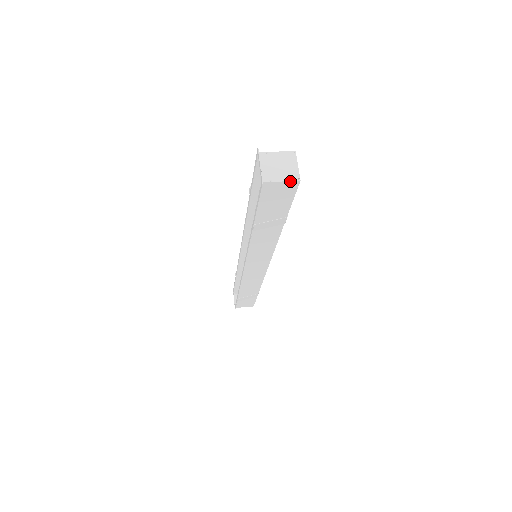
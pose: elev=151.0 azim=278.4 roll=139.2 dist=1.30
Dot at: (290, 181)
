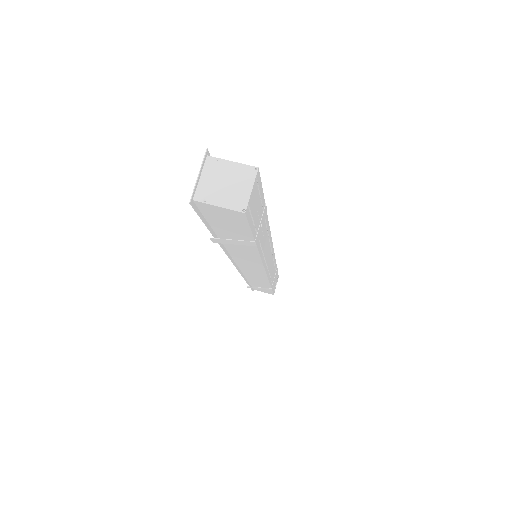
Dot at: (231, 209)
